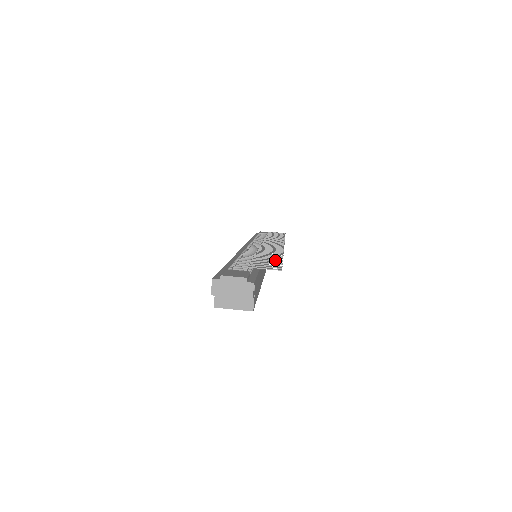
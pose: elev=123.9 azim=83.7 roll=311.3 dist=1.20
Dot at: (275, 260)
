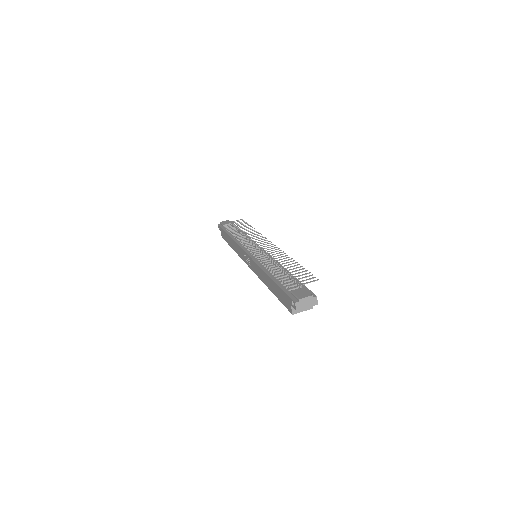
Dot at: (300, 269)
